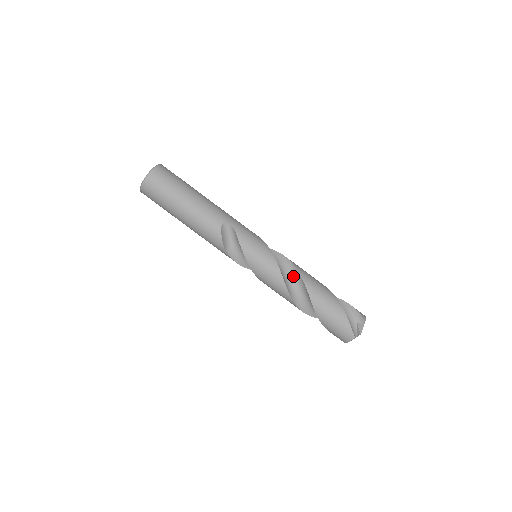
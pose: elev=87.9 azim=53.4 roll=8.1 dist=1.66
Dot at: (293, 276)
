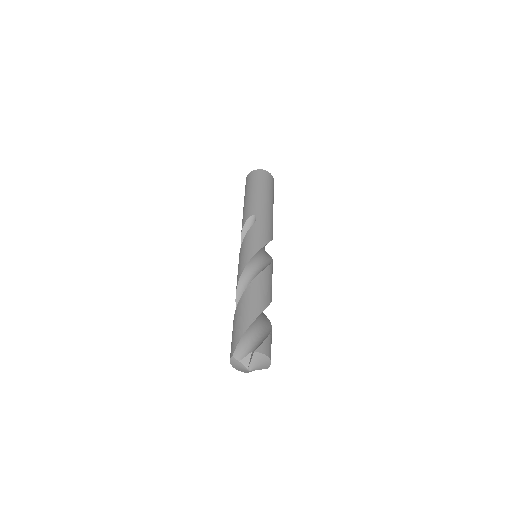
Dot at: occluded
